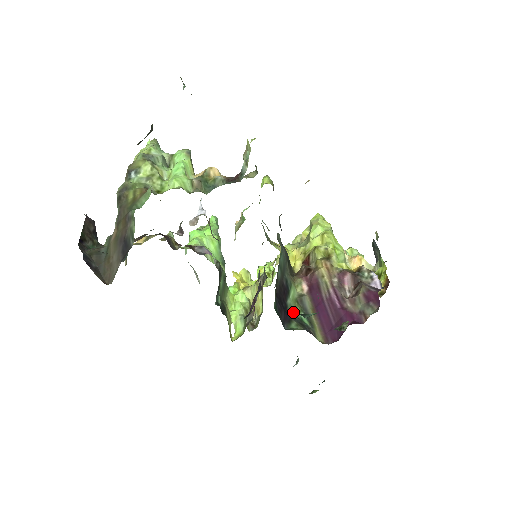
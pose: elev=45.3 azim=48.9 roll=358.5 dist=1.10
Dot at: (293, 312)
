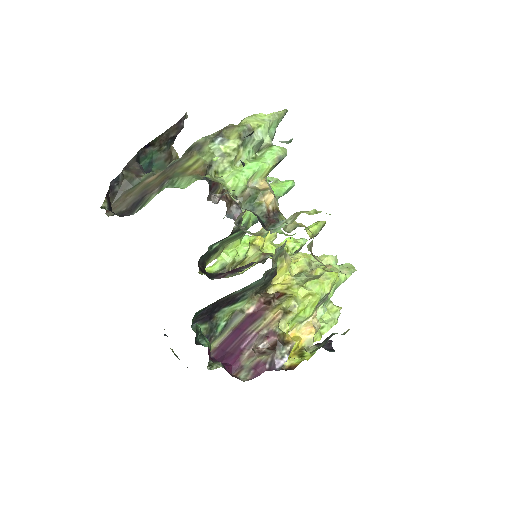
Dot at: (219, 317)
